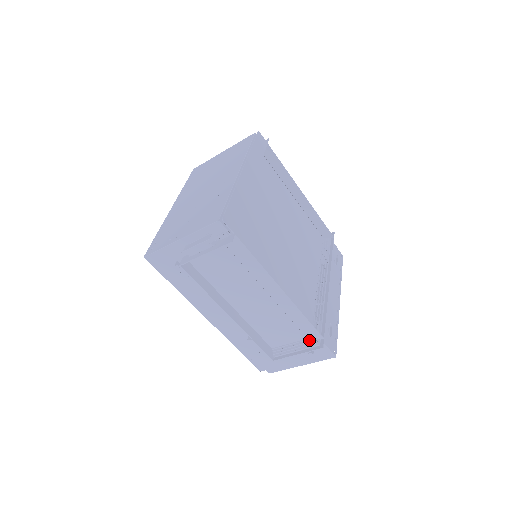
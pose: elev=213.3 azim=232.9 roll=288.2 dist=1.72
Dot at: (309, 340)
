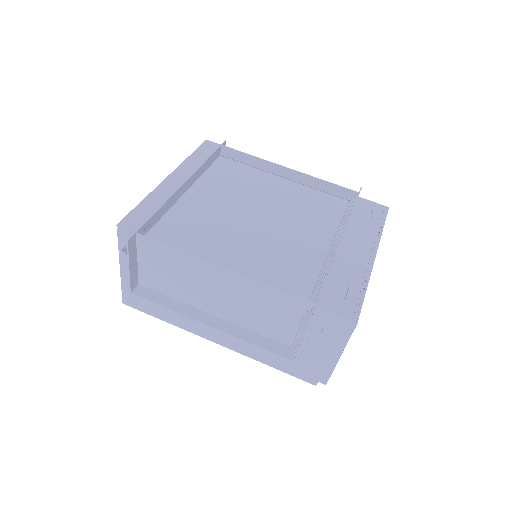
Dot at: (306, 315)
